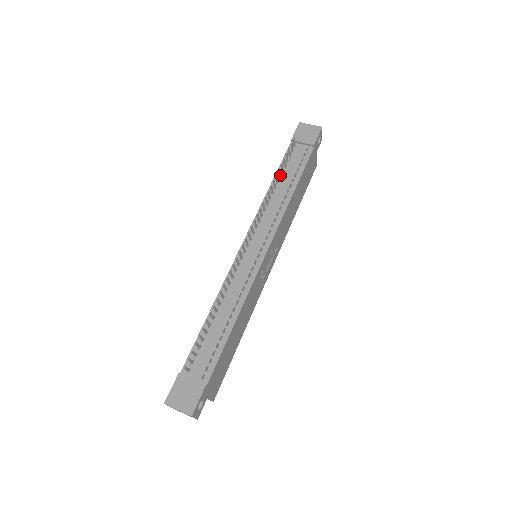
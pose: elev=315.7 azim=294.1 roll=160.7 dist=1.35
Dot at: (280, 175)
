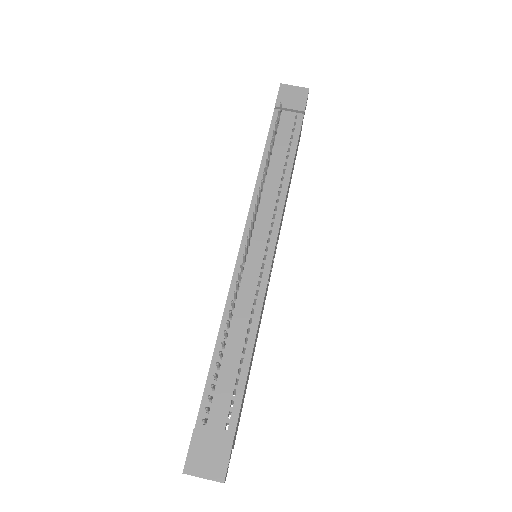
Dot at: (271, 151)
